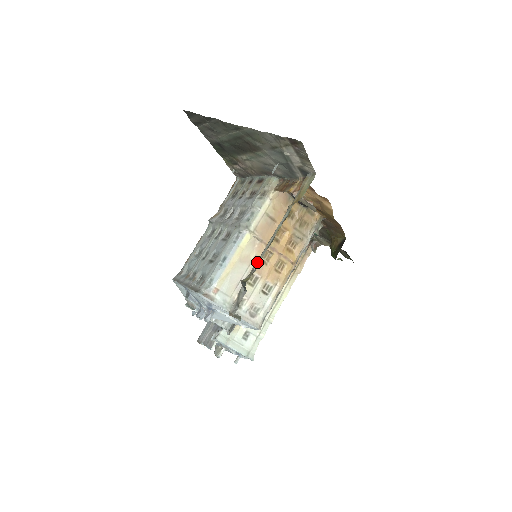
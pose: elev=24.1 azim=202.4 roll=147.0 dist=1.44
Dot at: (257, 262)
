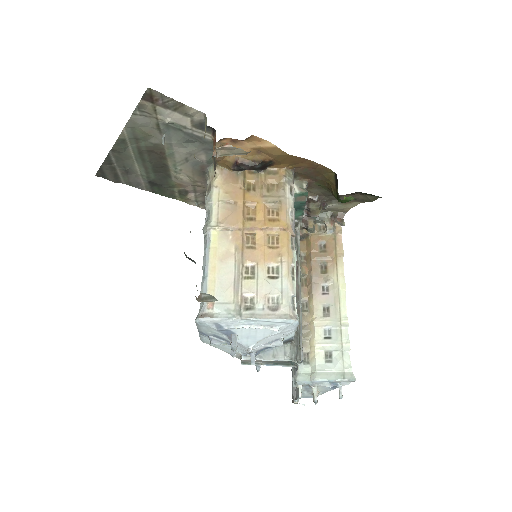
Dot at: occluded
